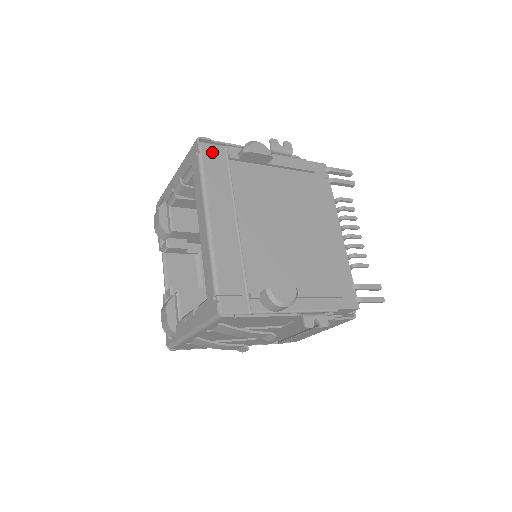
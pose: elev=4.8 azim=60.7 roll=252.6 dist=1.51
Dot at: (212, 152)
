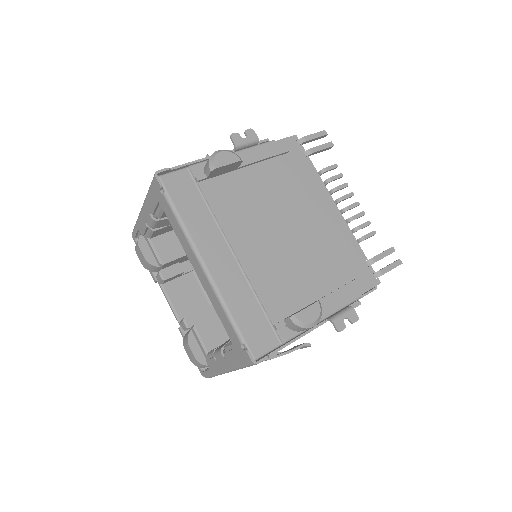
Dot at: (176, 182)
